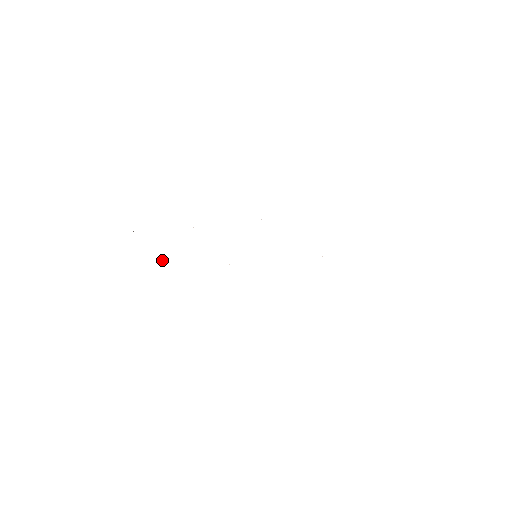
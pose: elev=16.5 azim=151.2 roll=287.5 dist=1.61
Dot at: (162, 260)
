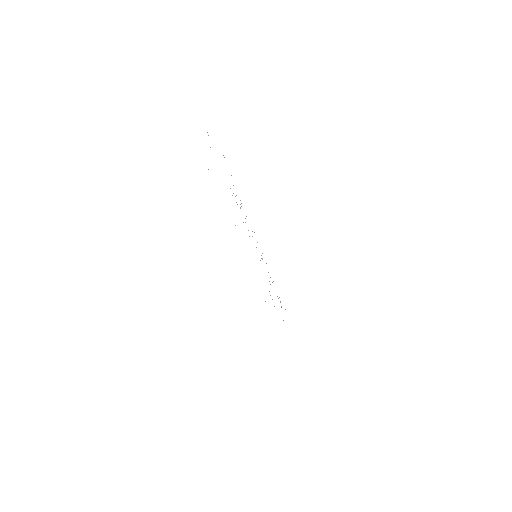
Dot at: occluded
